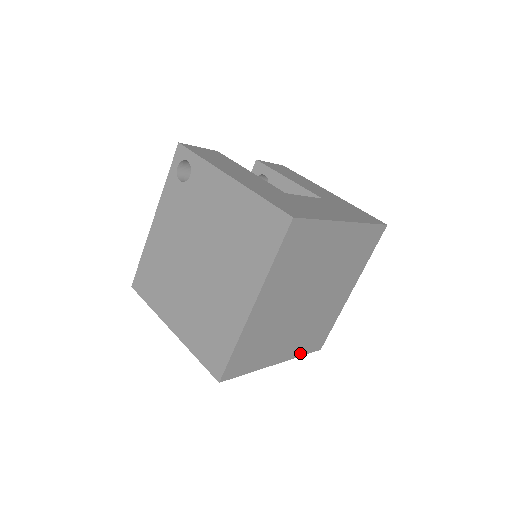
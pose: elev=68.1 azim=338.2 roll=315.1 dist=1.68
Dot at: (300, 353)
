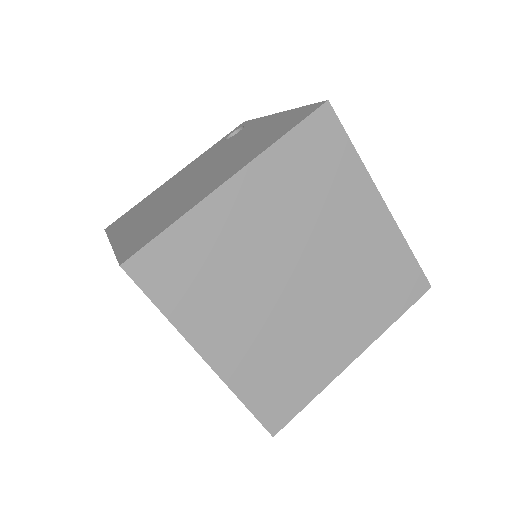
Dot at: (244, 393)
